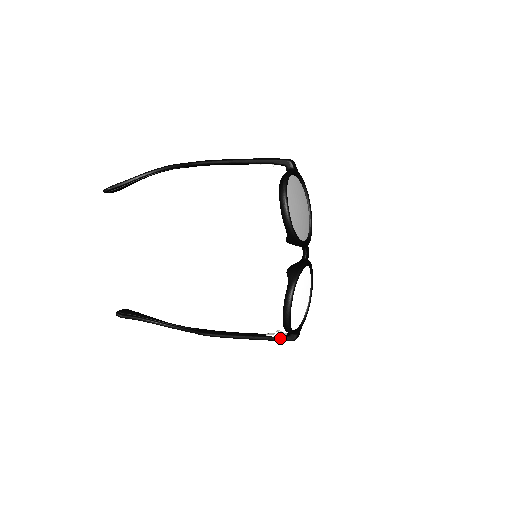
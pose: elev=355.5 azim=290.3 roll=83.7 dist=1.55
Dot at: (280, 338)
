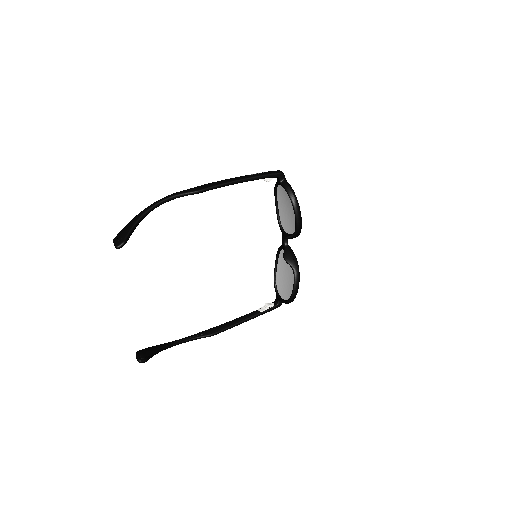
Dot at: (271, 309)
